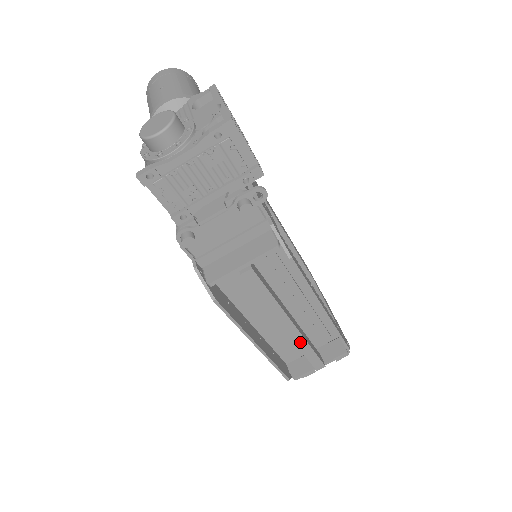
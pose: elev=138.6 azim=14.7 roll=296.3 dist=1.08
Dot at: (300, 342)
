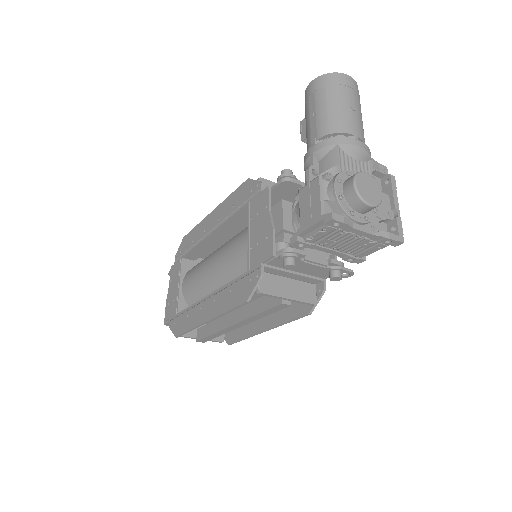
Dot at: (224, 331)
